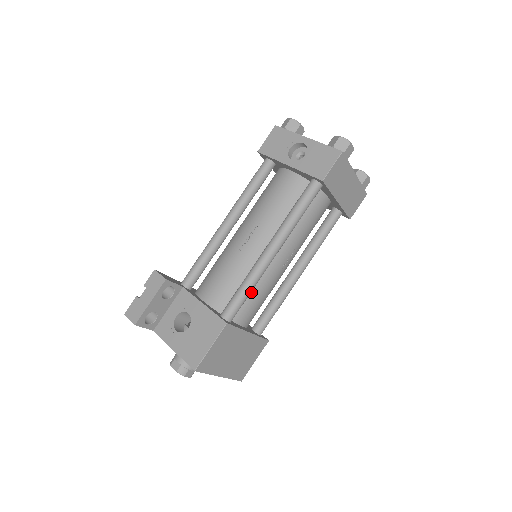
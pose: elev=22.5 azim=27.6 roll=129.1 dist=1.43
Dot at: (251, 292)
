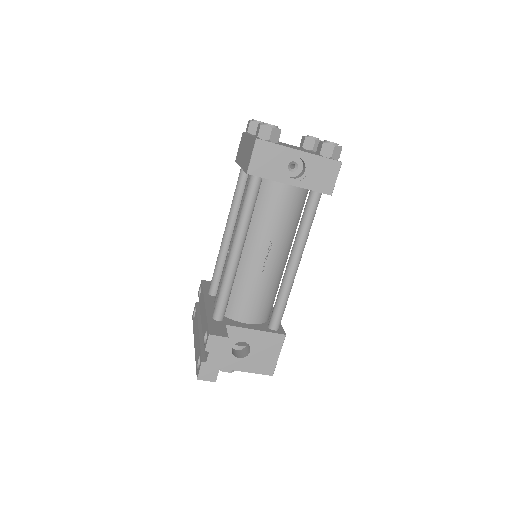
Dot at: (276, 293)
